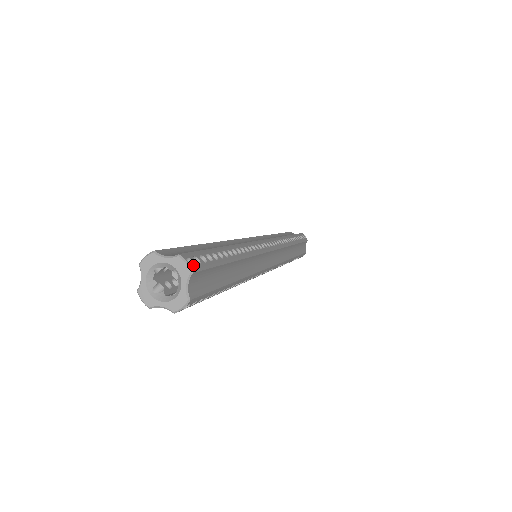
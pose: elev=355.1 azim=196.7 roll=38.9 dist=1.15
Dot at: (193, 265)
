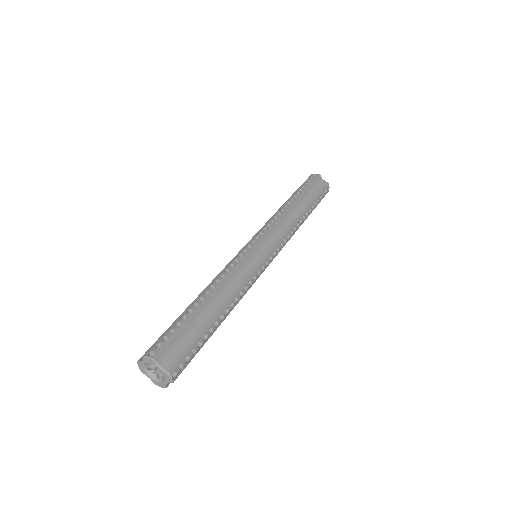
Dot at: (176, 375)
